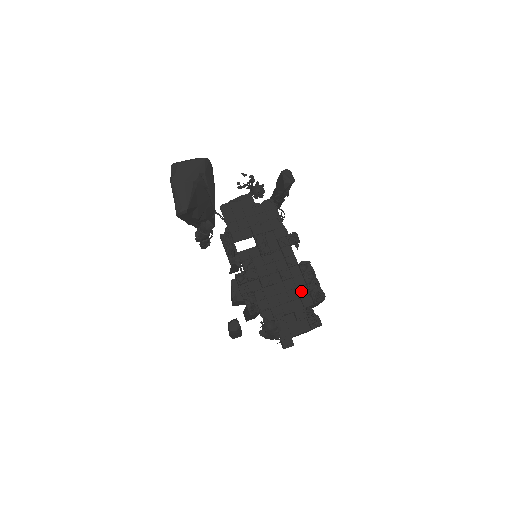
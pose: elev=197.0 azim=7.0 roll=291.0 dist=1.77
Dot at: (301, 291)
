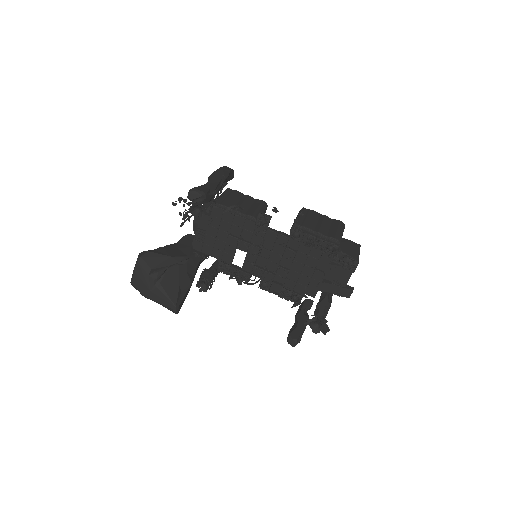
Dot at: (314, 255)
